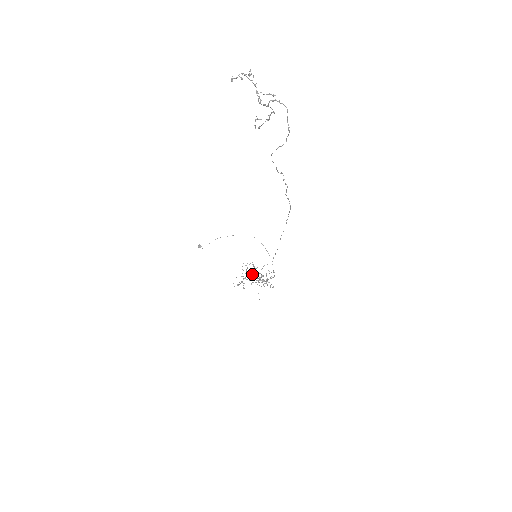
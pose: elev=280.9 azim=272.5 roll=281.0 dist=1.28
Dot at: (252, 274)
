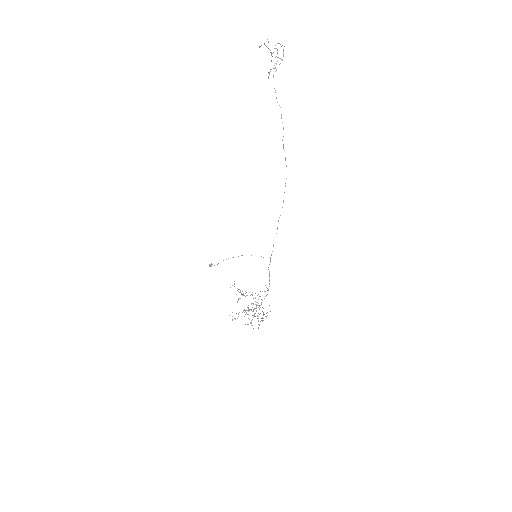
Dot at: (250, 322)
